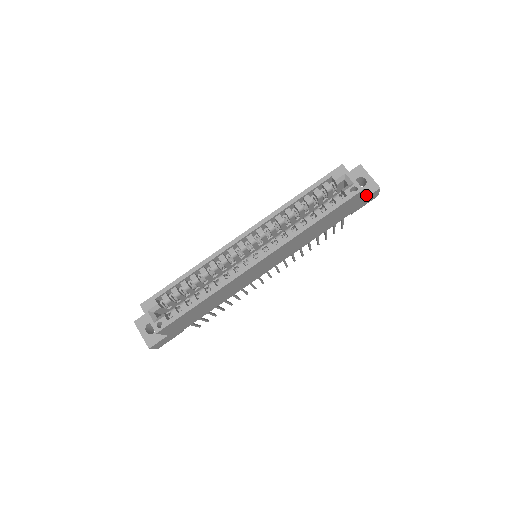
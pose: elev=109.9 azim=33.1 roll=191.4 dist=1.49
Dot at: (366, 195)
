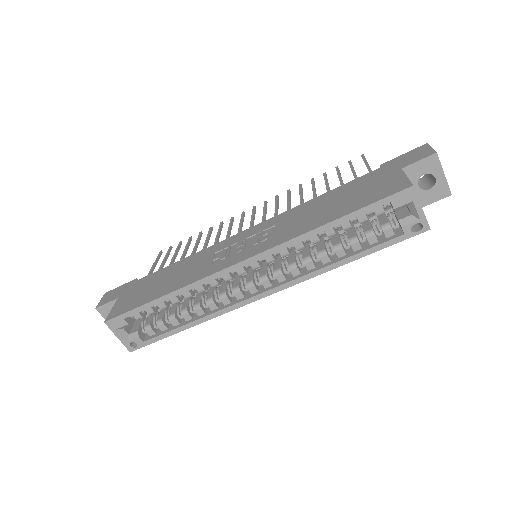
Dot at: (428, 202)
